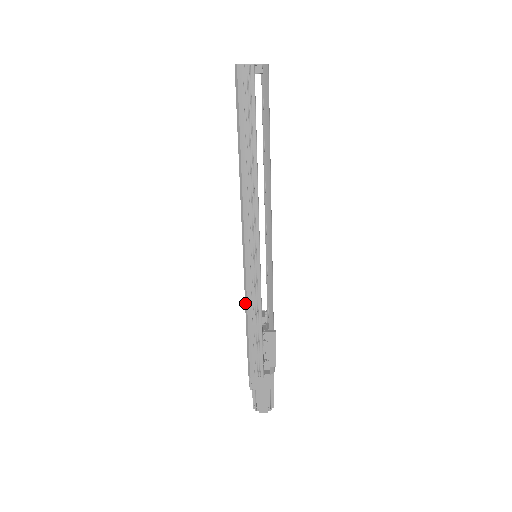
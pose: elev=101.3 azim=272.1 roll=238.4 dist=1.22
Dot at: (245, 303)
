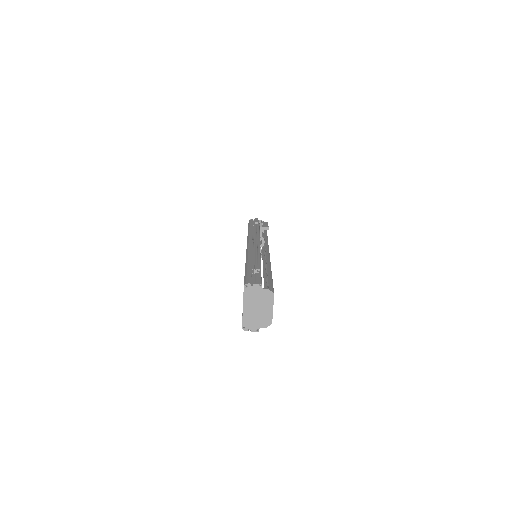
Dot at: occluded
